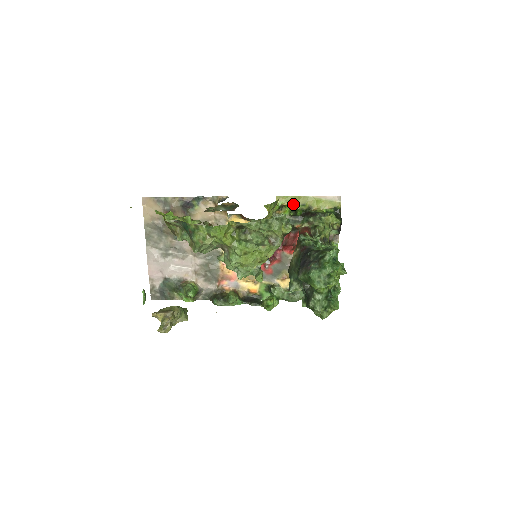
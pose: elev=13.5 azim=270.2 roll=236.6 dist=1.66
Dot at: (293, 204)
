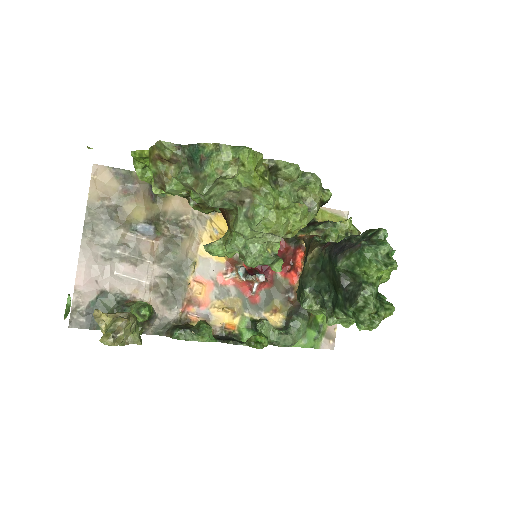
Dot at: occluded
